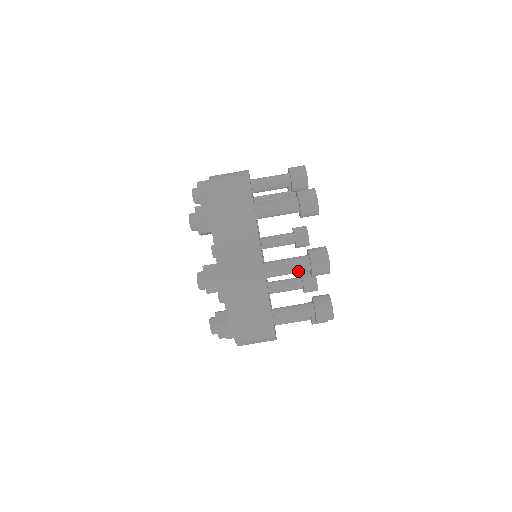
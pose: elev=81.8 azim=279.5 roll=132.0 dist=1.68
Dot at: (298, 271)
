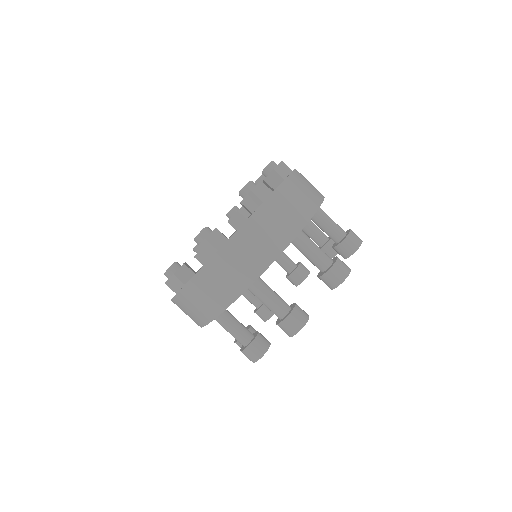
Dot at: (272, 310)
